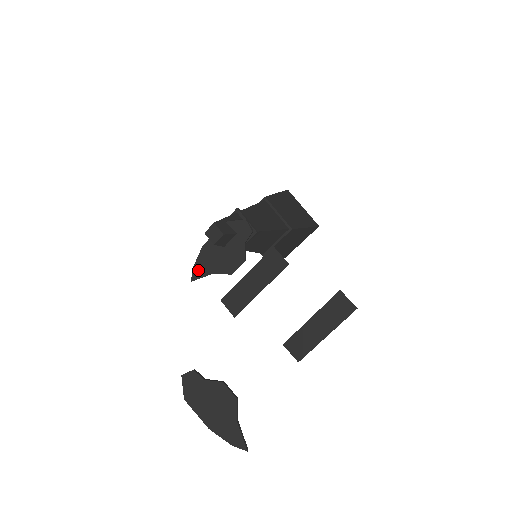
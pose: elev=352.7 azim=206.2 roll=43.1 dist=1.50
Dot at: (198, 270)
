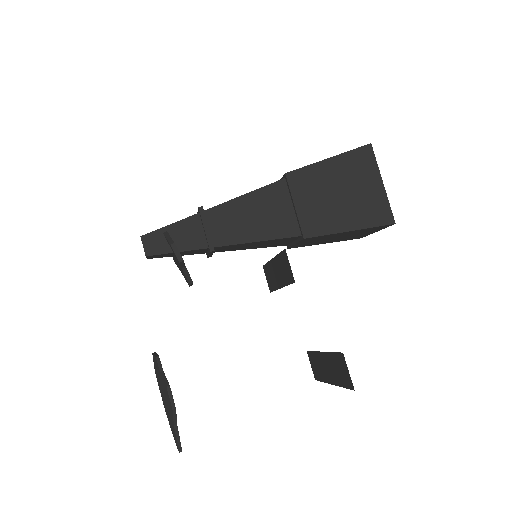
Dot at: occluded
